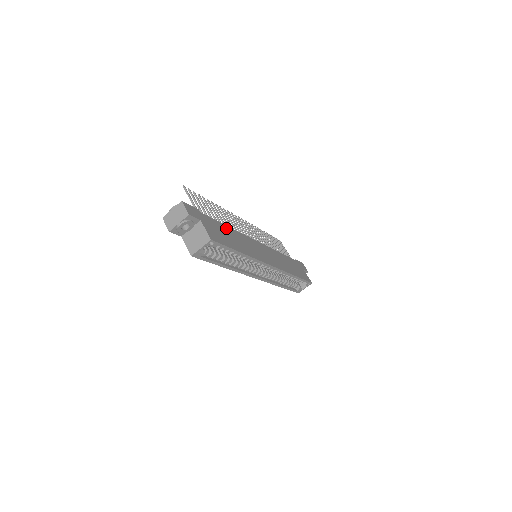
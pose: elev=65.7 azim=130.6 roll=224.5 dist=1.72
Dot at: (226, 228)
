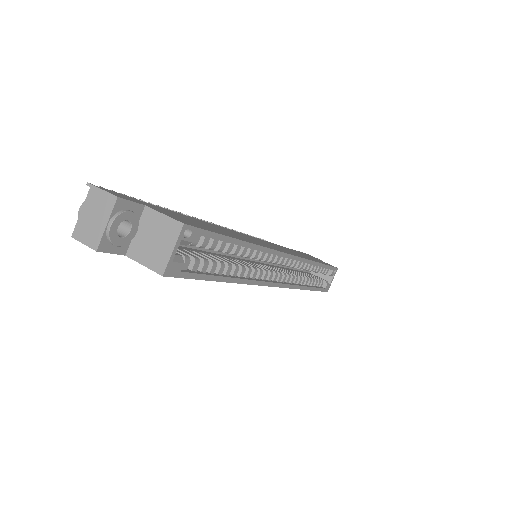
Dot at: (194, 219)
